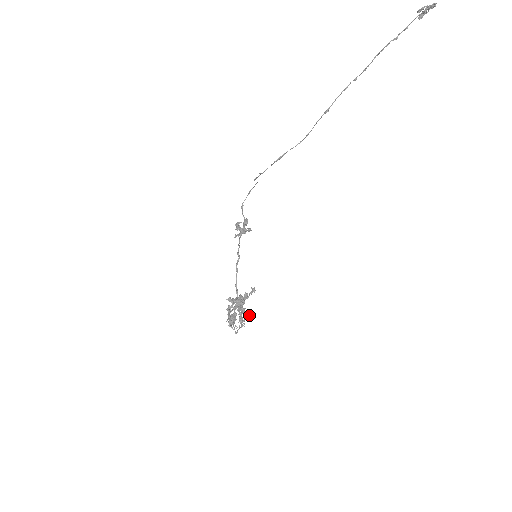
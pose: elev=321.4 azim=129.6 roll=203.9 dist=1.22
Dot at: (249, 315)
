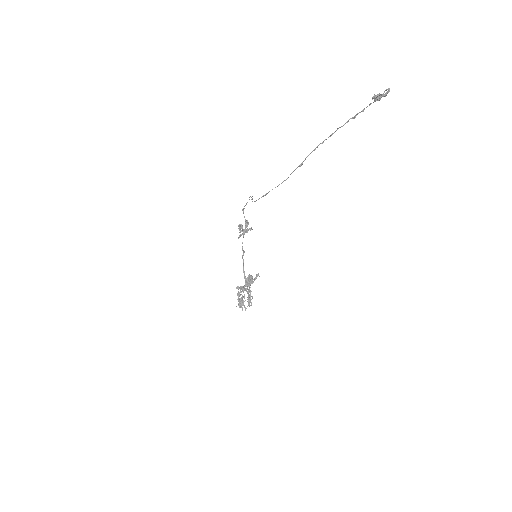
Dot at: occluded
